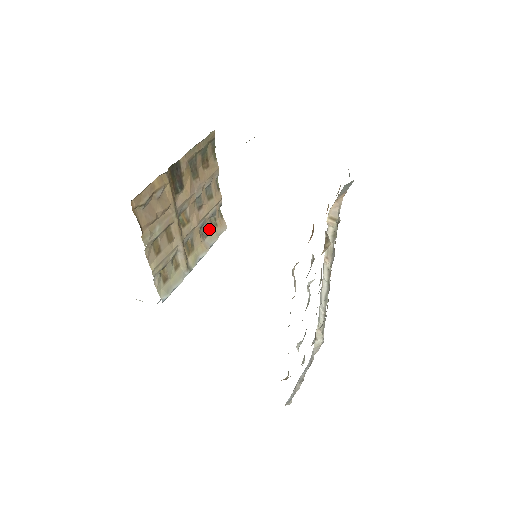
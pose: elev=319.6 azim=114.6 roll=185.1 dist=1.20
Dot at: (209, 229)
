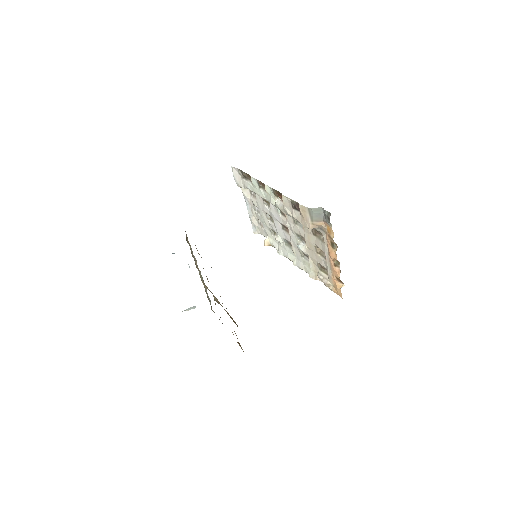
Dot at: occluded
